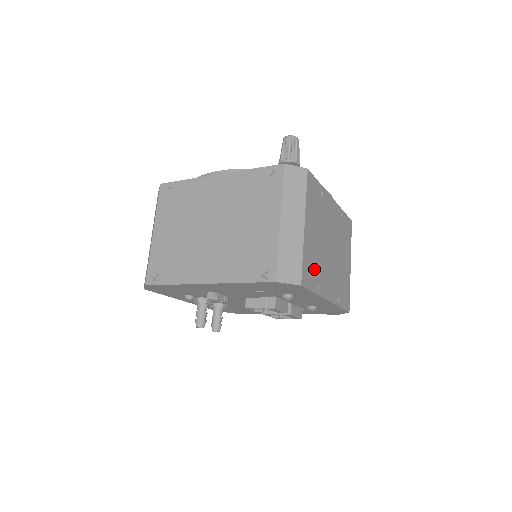
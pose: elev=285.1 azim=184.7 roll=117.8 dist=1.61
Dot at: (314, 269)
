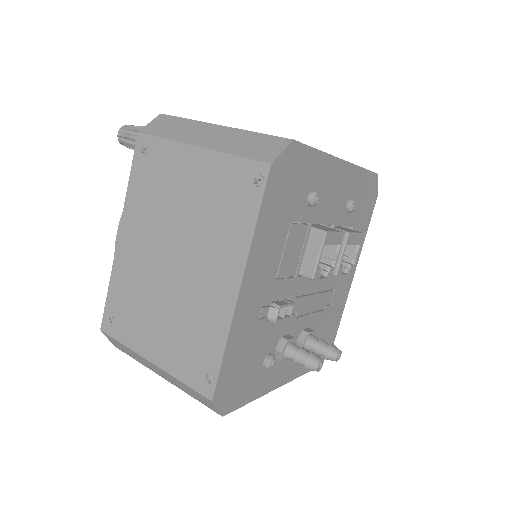
Dot at: occluded
